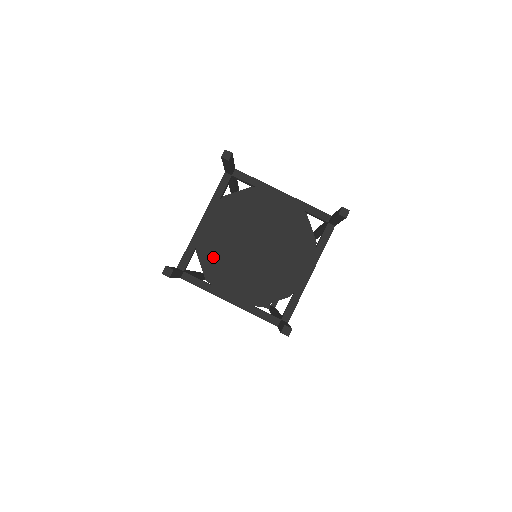
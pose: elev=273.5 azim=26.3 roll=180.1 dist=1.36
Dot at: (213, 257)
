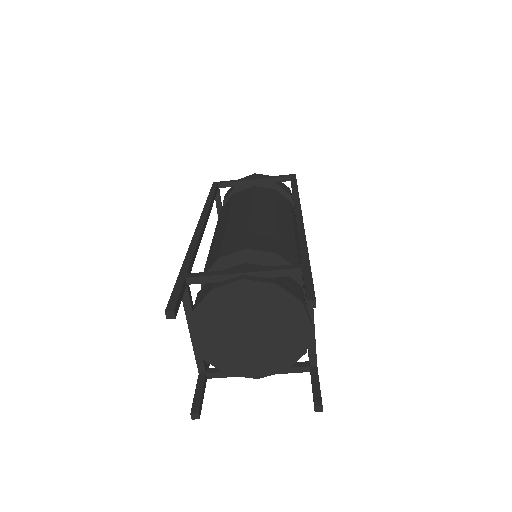
Dot at: (216, 306)
